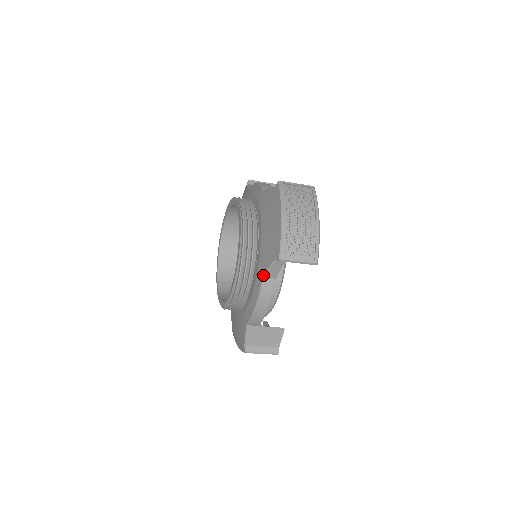
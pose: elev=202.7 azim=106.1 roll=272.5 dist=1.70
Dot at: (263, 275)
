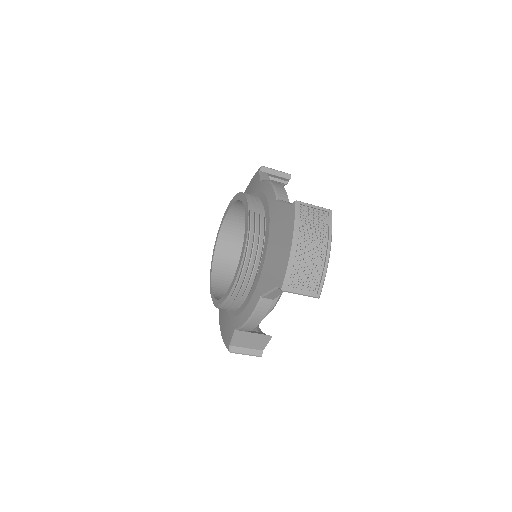
Dot at: (261, 295)
